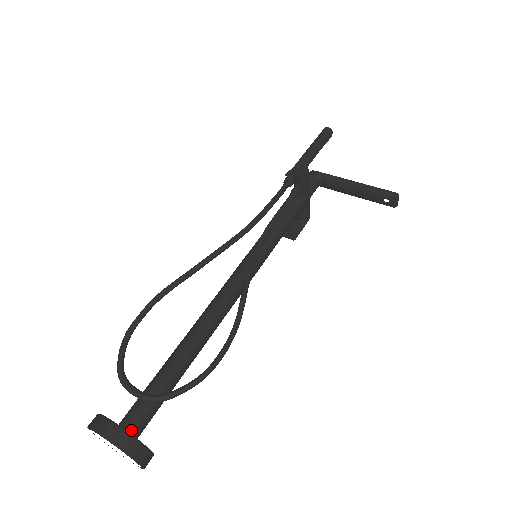
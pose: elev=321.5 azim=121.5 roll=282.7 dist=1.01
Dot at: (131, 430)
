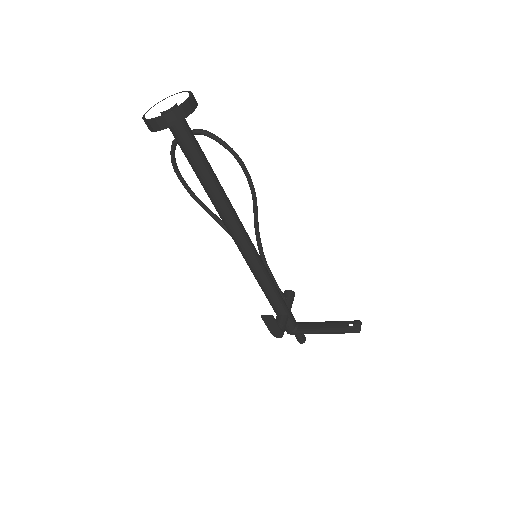
Dot at: occluded
